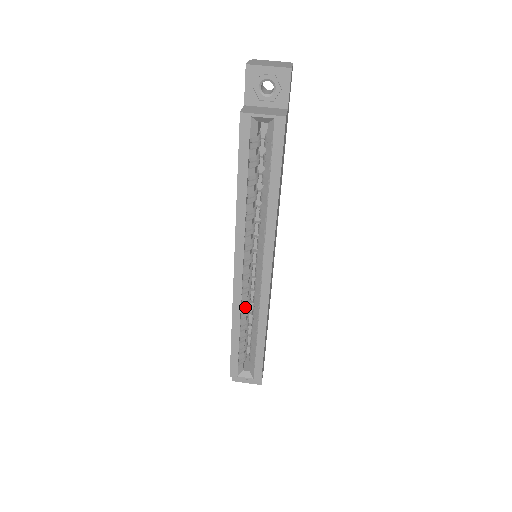
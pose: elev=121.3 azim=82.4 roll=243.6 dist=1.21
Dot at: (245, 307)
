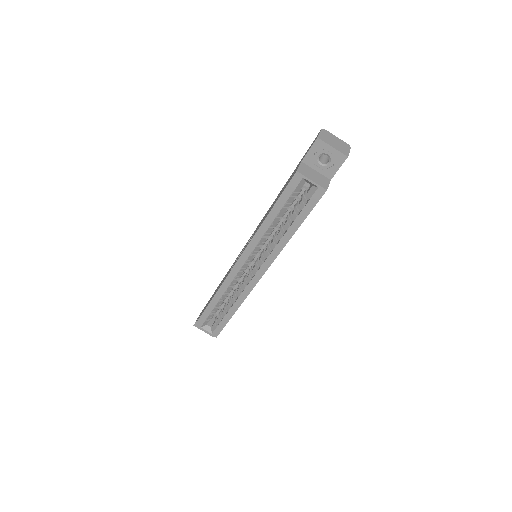
Dot at: (231, 287)
